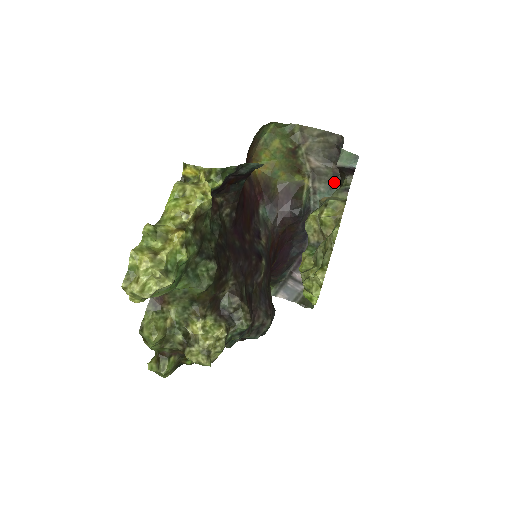
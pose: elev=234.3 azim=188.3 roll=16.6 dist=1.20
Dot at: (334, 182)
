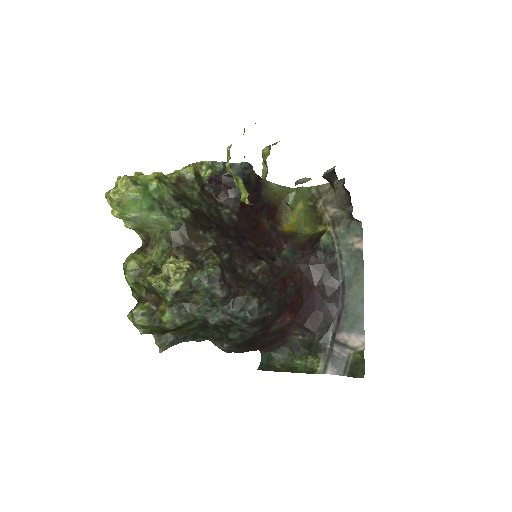
Dot at: (350, 221)
